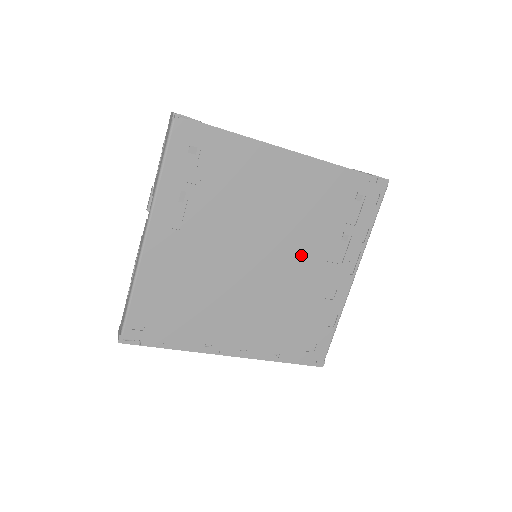
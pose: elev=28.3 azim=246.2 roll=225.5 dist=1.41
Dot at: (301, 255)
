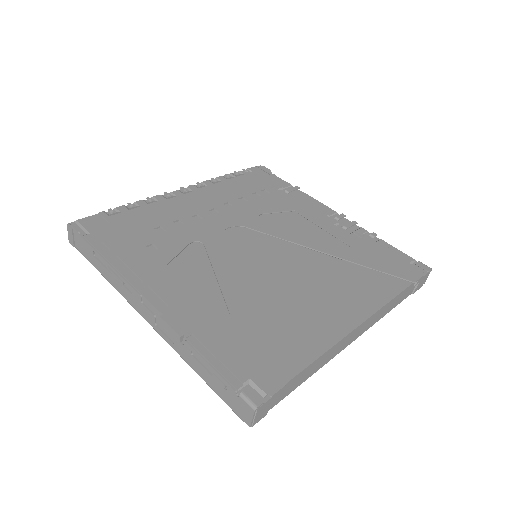
Dot at: occluded
